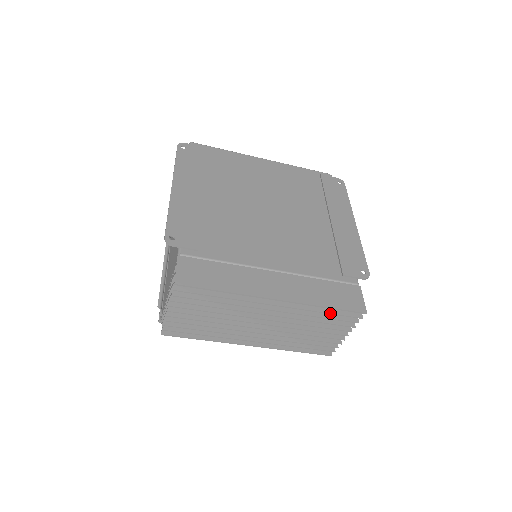
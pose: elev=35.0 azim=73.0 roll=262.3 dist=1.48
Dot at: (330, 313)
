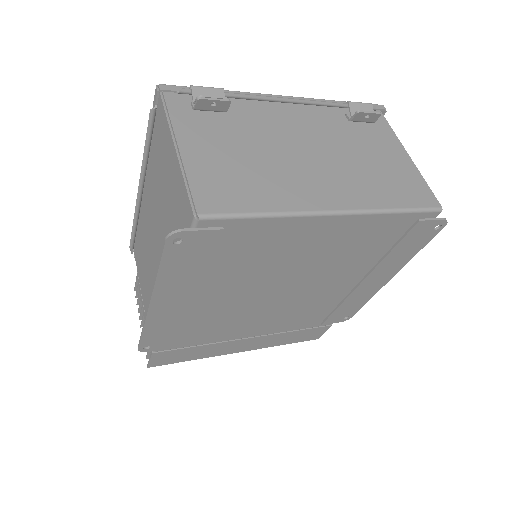
Dot at: occluded
